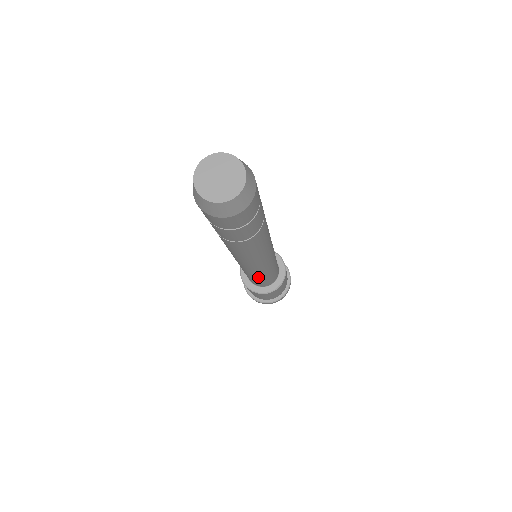
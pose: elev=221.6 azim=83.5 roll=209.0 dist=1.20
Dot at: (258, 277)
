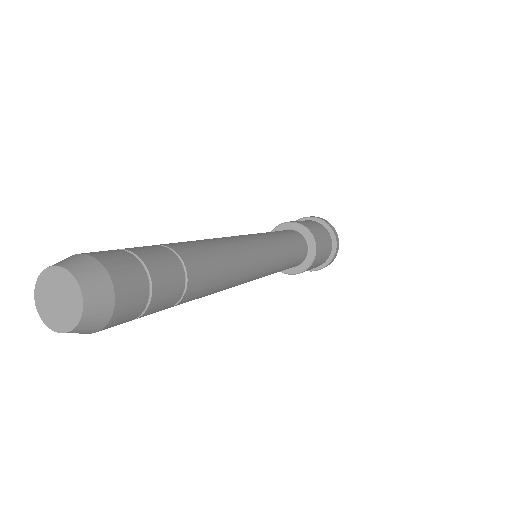
Dot at: (276, 271)
